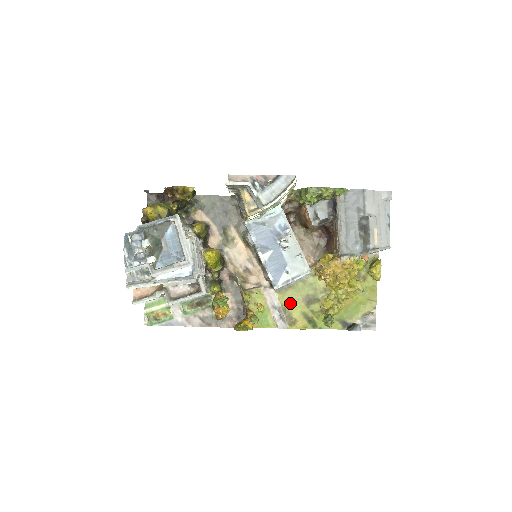
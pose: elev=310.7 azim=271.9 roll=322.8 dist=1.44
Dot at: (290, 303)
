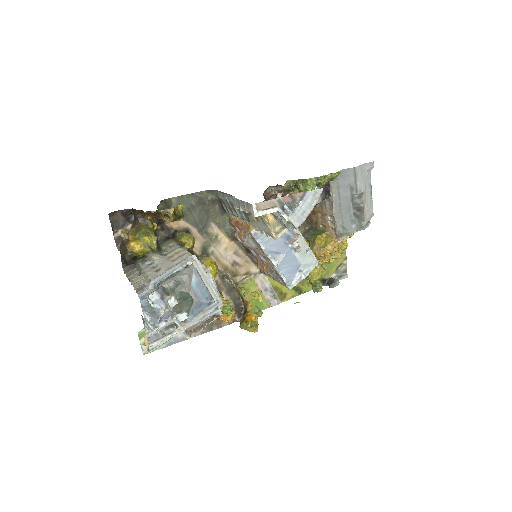
Dot at: occluded
